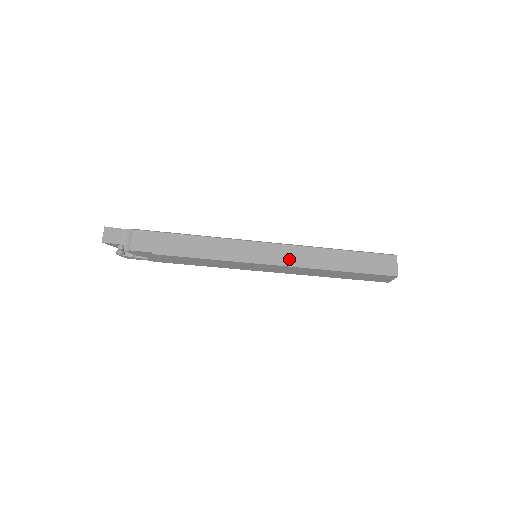
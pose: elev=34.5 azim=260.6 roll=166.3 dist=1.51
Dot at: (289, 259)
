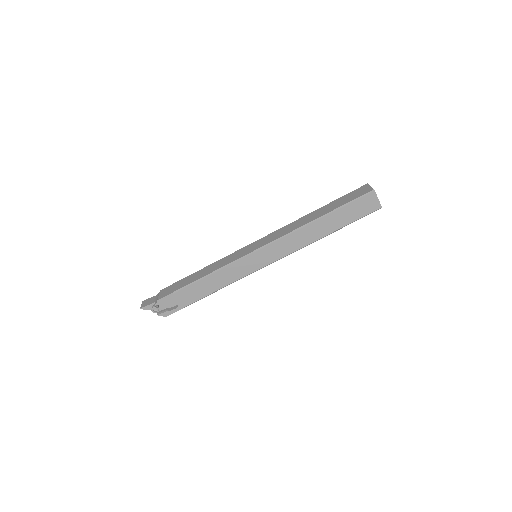
Dot at: (276, 237)
